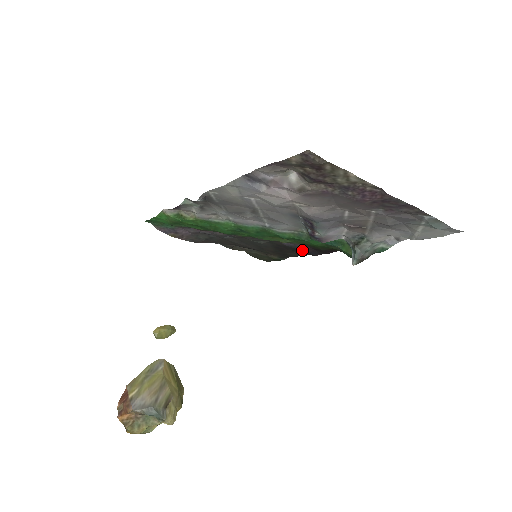
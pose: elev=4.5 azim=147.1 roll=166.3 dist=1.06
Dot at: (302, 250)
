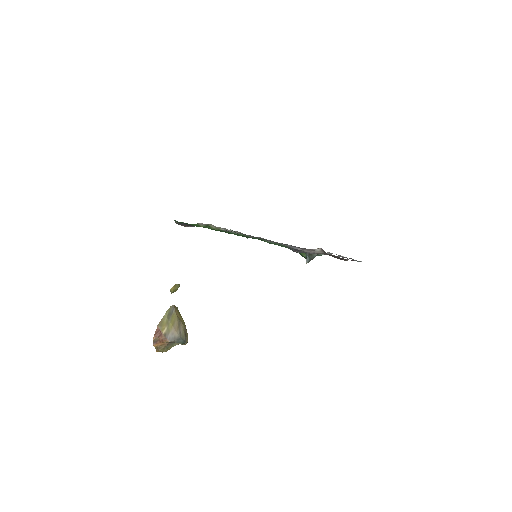
Dot at: occluded
